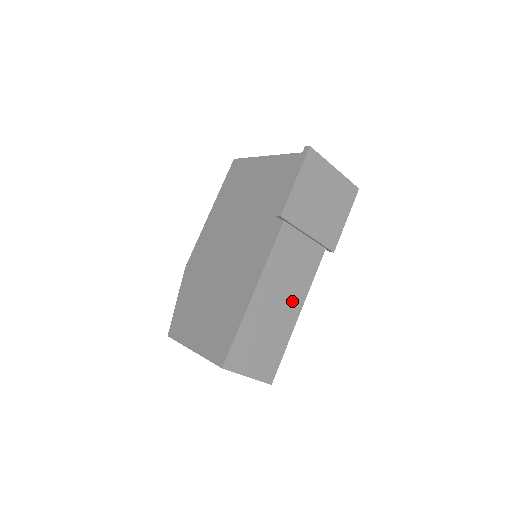
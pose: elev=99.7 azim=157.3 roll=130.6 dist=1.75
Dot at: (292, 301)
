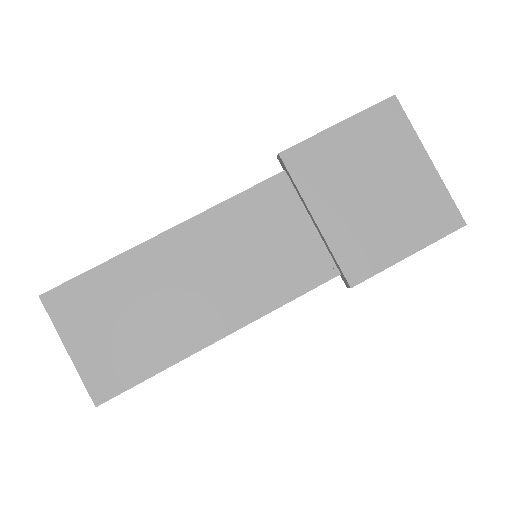
Dot at: (223, 303)
